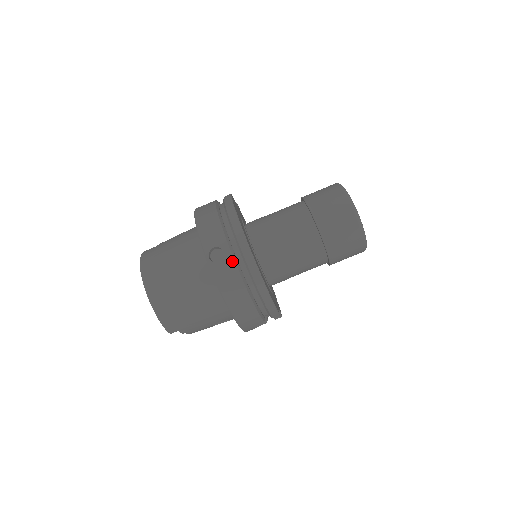
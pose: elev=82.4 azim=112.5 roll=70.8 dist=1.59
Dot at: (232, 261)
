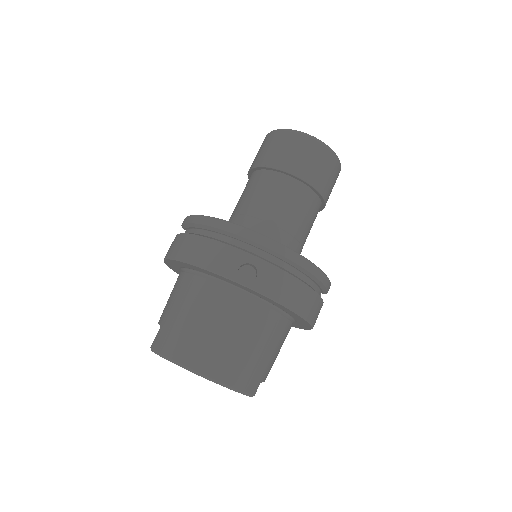
Dot at: (268, 265)
